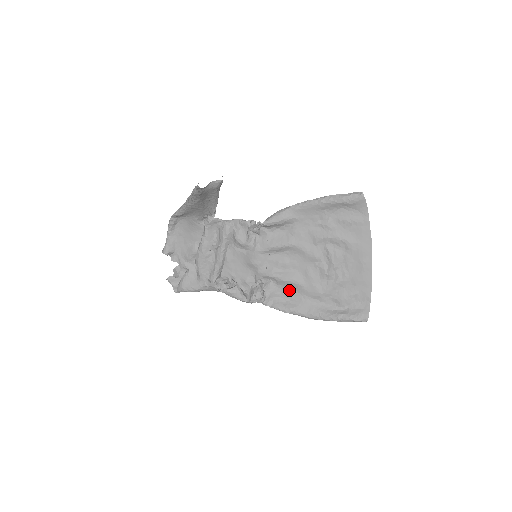
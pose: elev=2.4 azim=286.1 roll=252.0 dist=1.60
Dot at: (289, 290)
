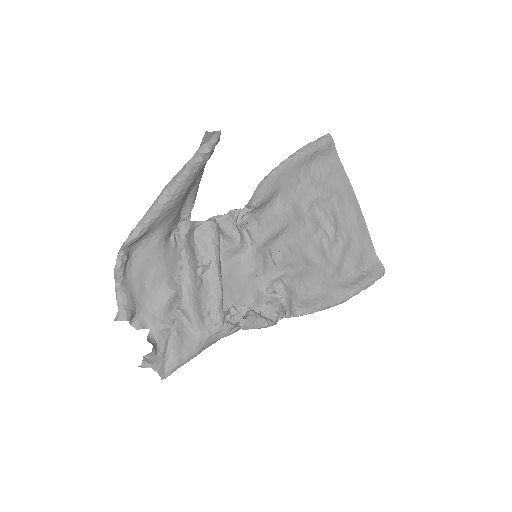
Dot at: (303, 283)
